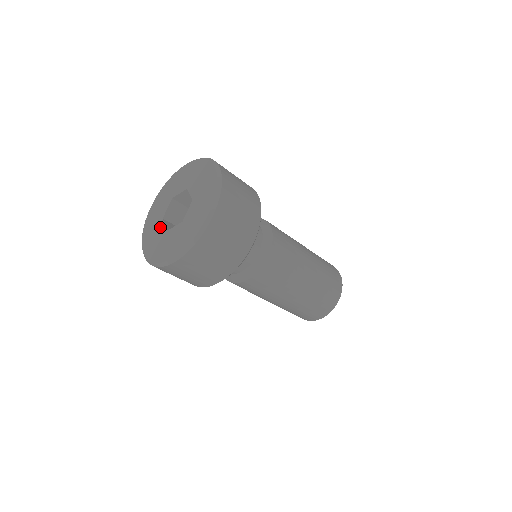
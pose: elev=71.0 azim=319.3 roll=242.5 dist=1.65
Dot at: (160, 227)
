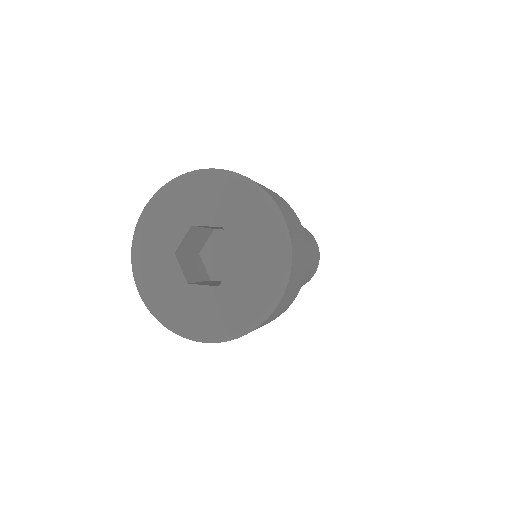
Dot at: (198, 294)
